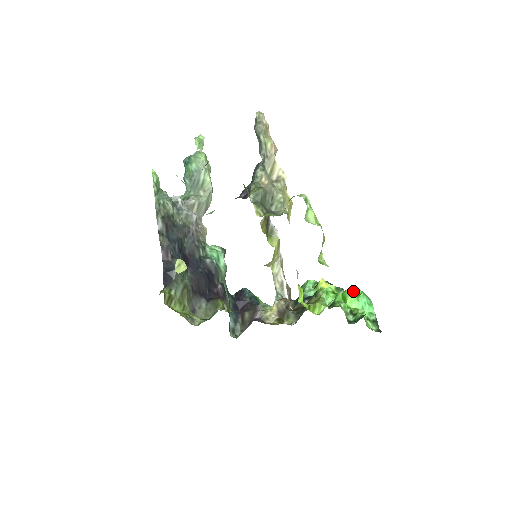
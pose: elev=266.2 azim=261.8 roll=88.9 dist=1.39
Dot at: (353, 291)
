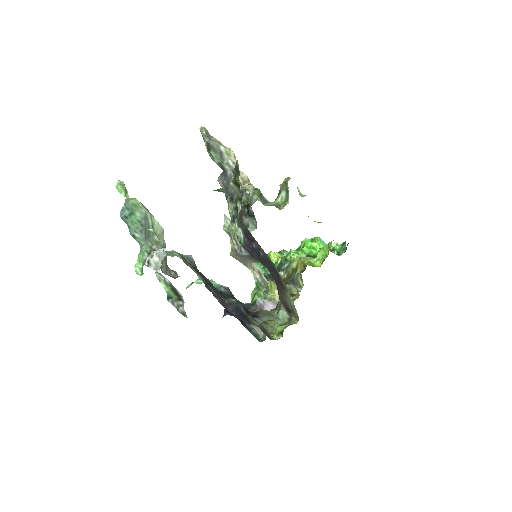
Dot at: (306, 241)
